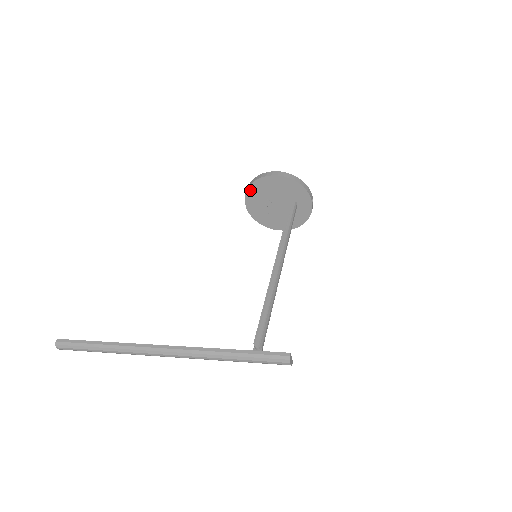
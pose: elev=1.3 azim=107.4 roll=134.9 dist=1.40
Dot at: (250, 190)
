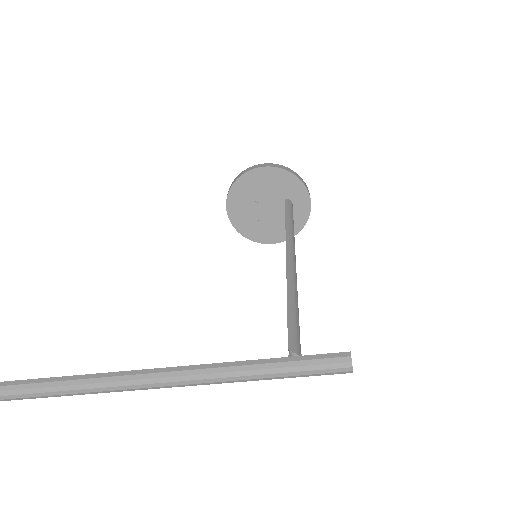
Dot at: (233, 190)
